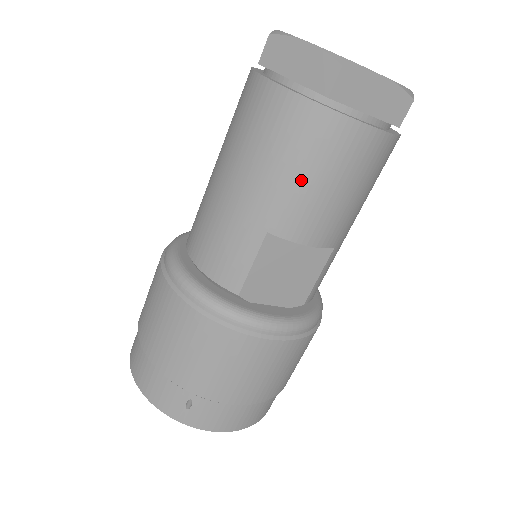
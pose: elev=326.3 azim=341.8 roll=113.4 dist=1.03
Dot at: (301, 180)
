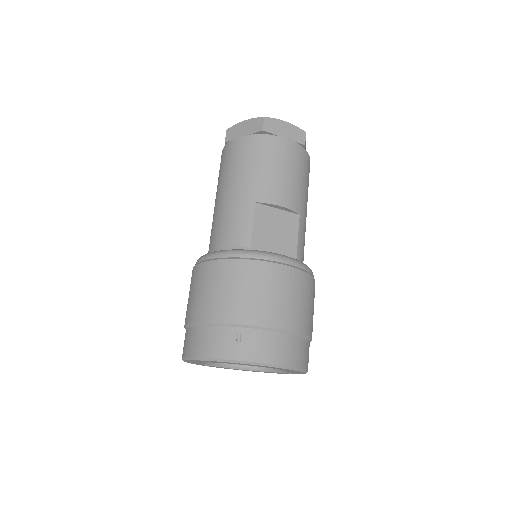
Dot at: (264, 170)
